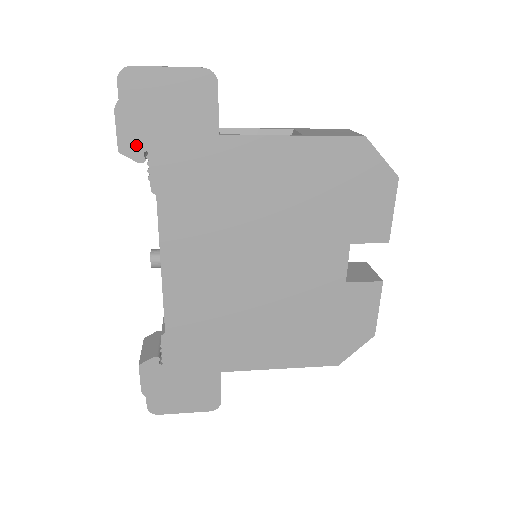
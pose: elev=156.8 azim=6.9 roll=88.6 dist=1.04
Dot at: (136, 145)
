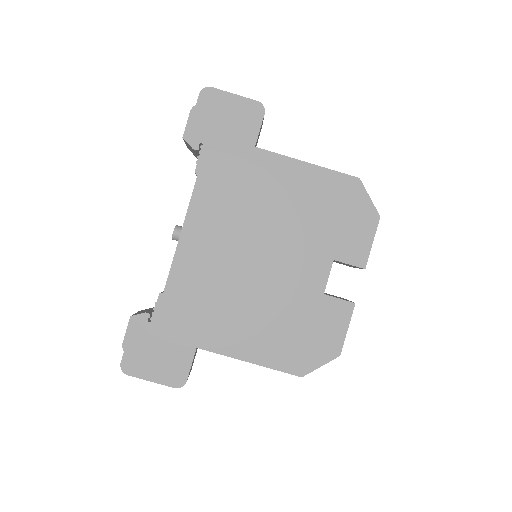
Dot at: (196, 137)
